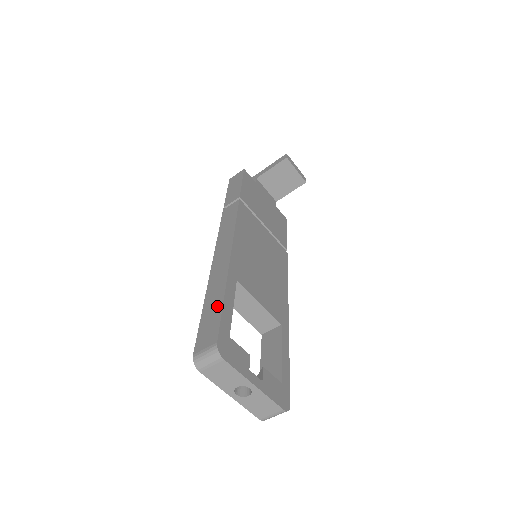
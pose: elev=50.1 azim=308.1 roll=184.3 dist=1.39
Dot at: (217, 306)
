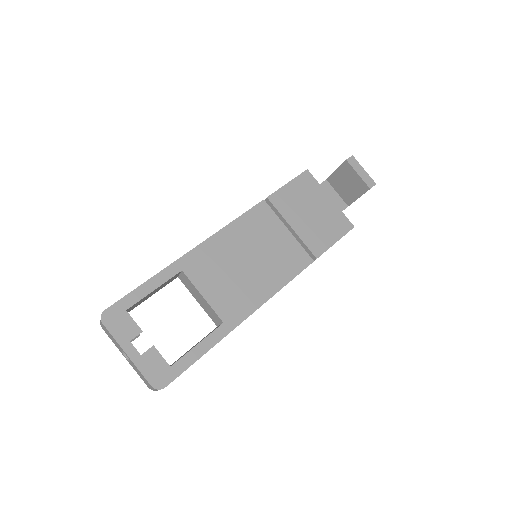
Dot at: (141, 285)
